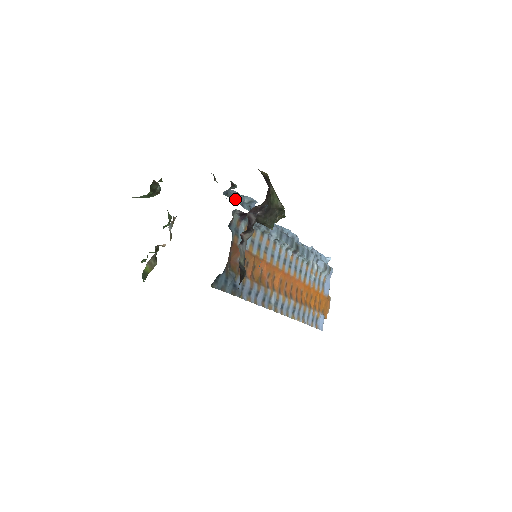
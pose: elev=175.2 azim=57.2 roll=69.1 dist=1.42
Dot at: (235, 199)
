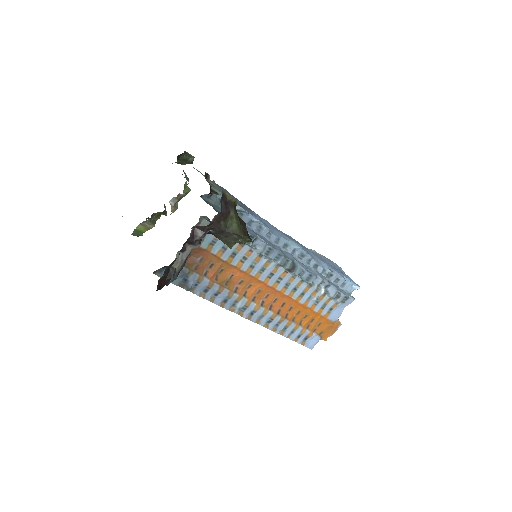
Dot at: (220, 204)
